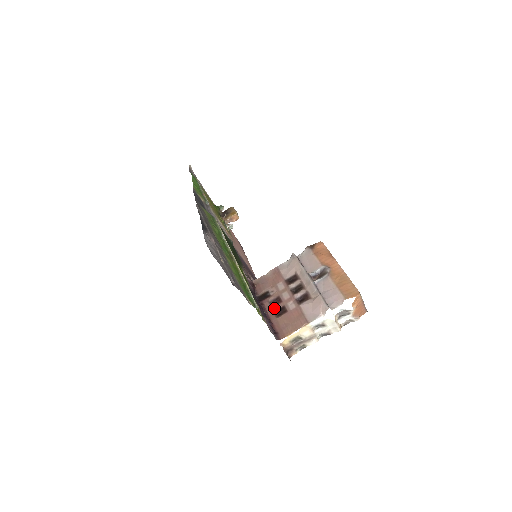
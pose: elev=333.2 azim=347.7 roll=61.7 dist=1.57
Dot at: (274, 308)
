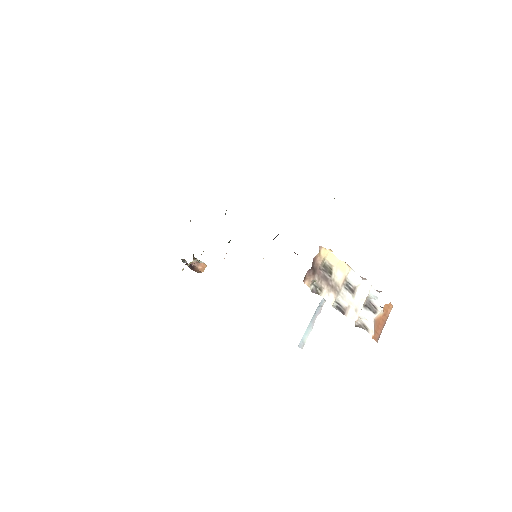
Dot at: occluded
